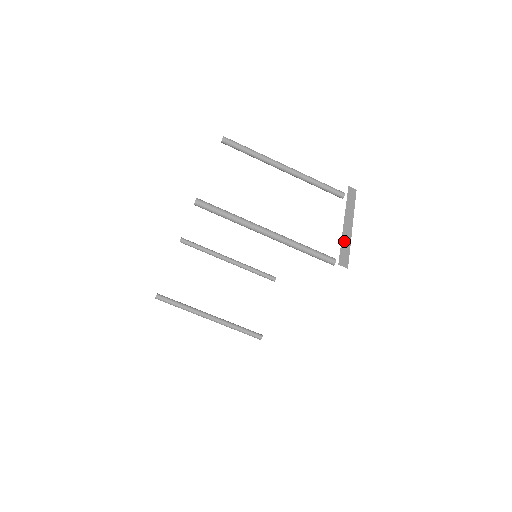
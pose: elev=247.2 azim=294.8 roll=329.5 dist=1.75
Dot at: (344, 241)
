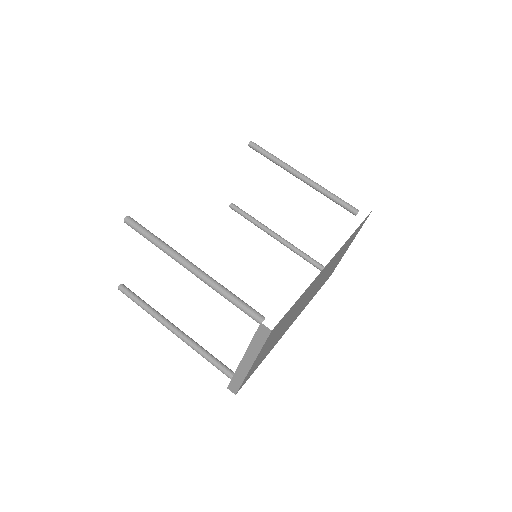
Dot at: occluded
